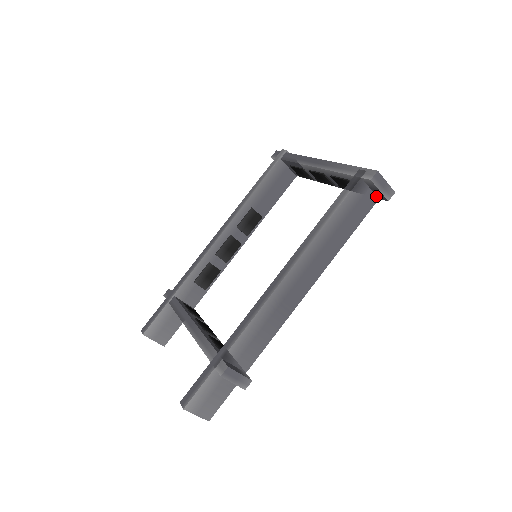
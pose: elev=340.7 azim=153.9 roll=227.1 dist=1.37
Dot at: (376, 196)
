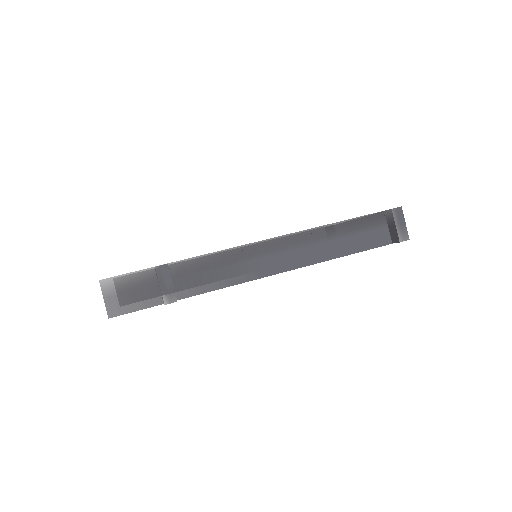
Dot at: (391, 239)
